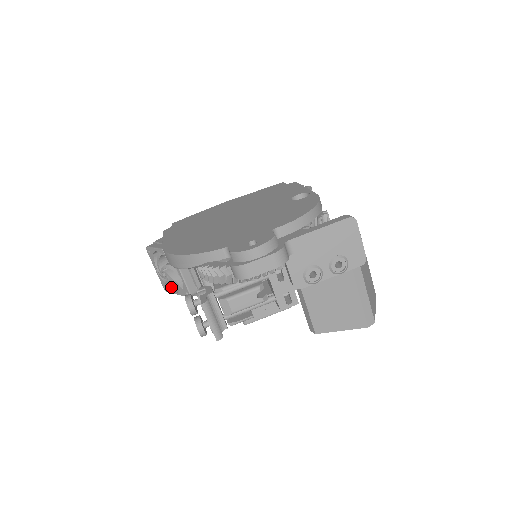
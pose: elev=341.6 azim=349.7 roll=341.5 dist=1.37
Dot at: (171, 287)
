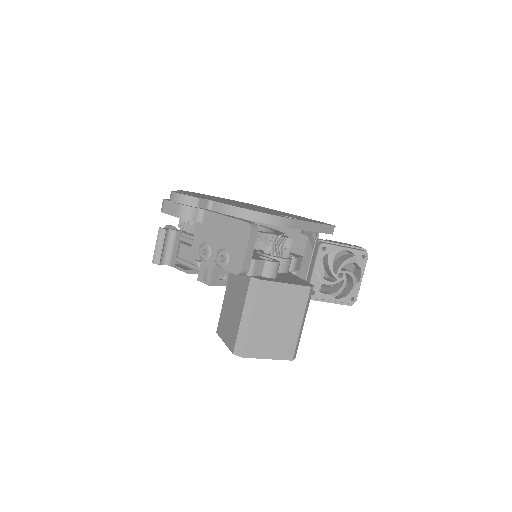
Dot at: occluded
